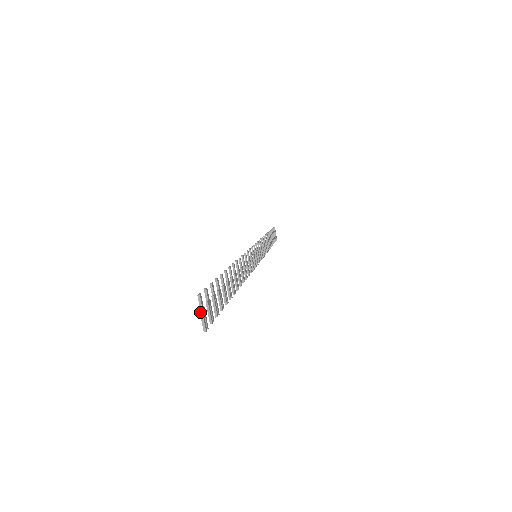
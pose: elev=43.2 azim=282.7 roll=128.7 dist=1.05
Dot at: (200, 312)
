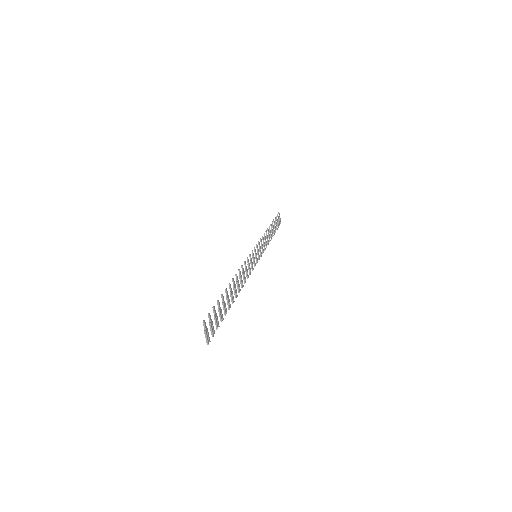
Dot at: (204, 333)
